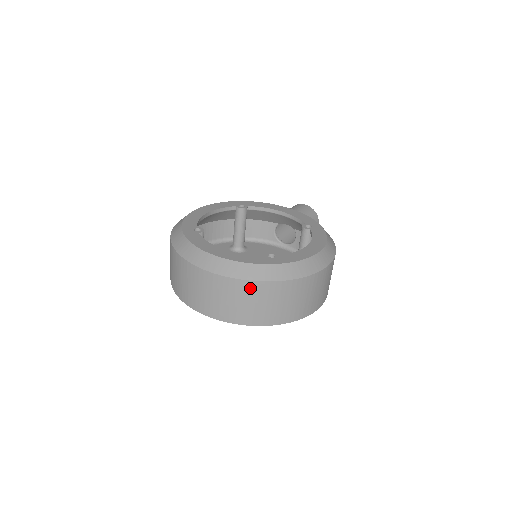
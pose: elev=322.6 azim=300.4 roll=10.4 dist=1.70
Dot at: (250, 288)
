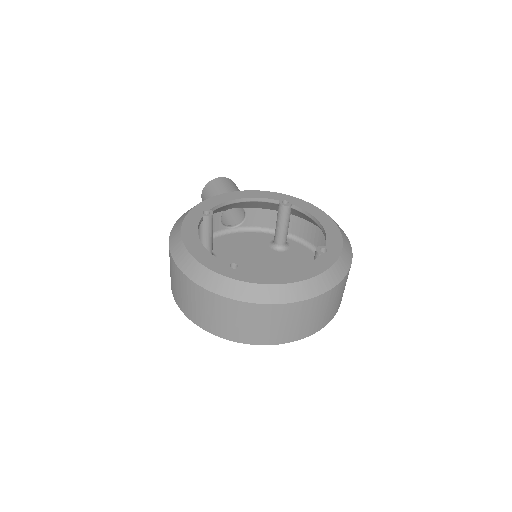
Dot at: (336, 291)
